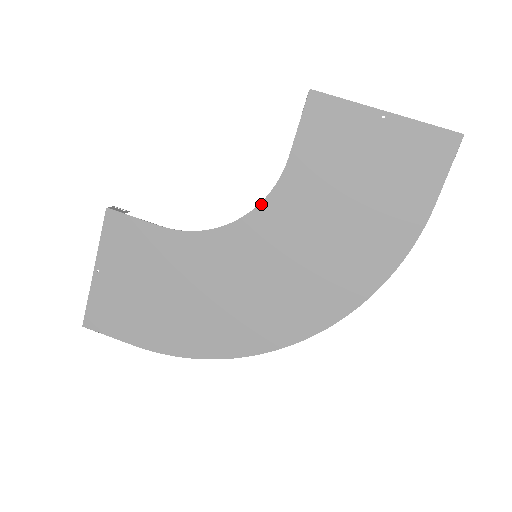
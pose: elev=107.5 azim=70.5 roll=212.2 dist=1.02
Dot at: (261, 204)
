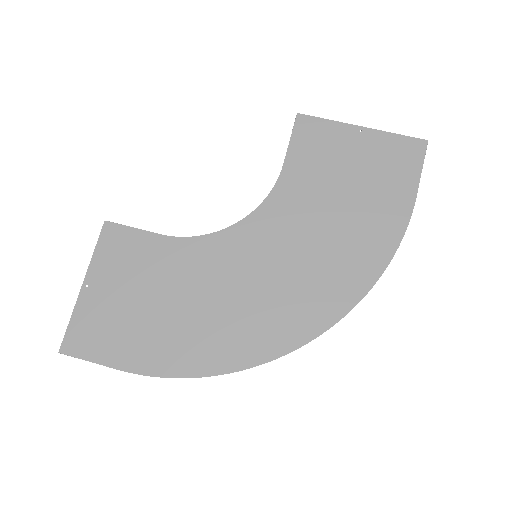
Dot at: (259, 207)
